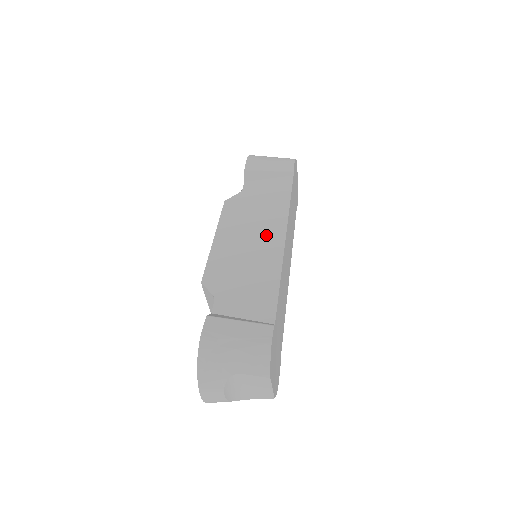
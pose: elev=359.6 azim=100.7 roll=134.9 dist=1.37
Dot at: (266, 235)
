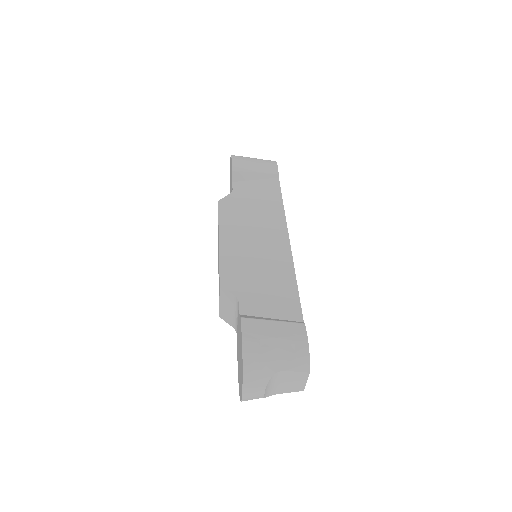
Dot at: (270, 236)
